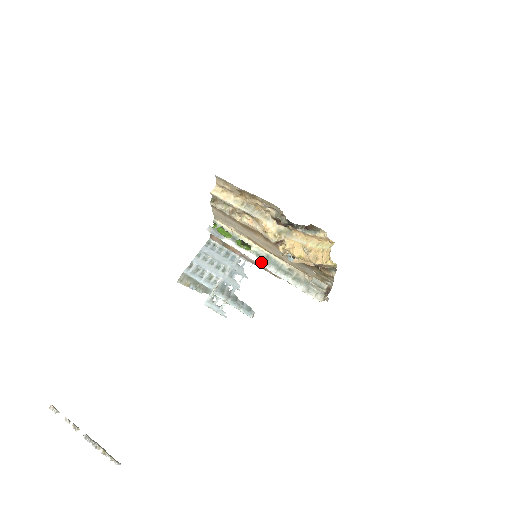
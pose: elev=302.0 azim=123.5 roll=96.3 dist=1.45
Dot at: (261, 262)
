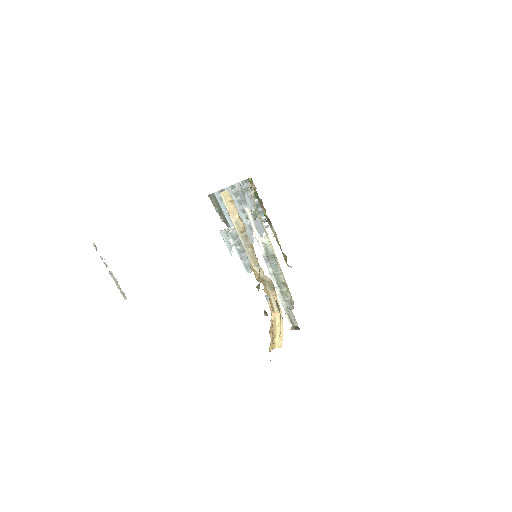
Dot at: (265, 256)
